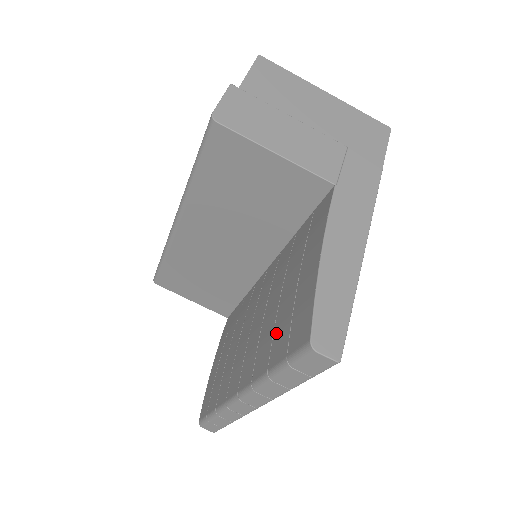
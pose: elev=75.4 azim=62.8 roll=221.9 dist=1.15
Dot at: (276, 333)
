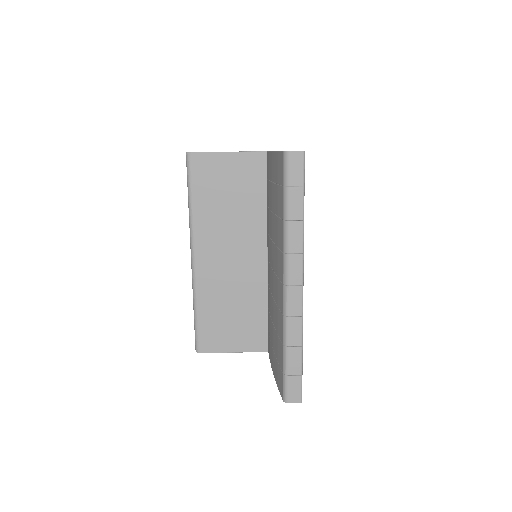
Dot at: (277, 210)
